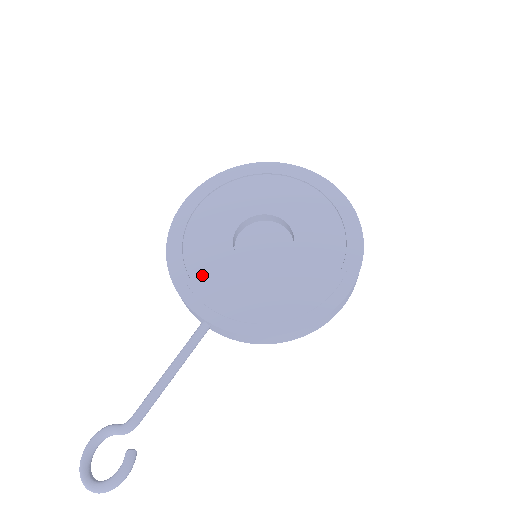
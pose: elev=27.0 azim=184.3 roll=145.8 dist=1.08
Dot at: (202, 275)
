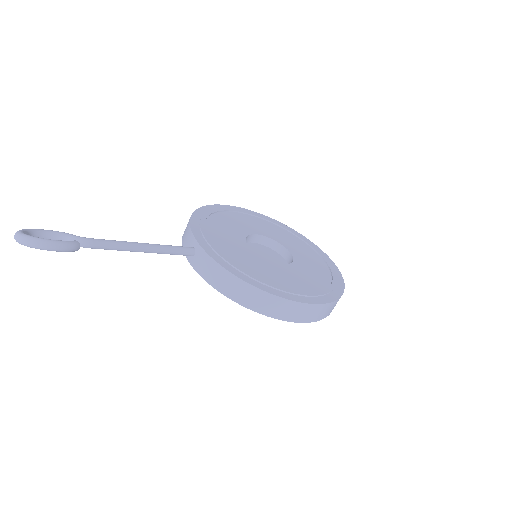
Dot at: (214, 229)
